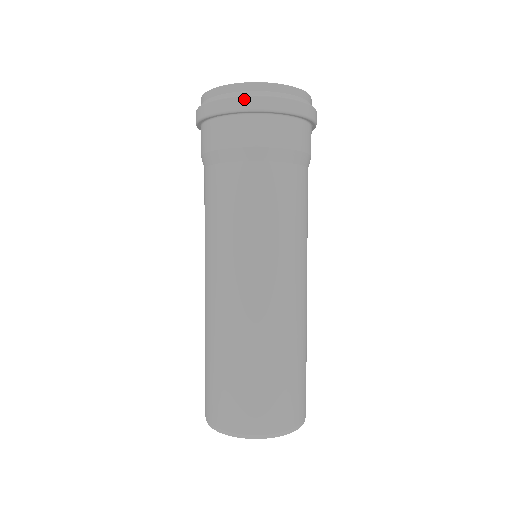
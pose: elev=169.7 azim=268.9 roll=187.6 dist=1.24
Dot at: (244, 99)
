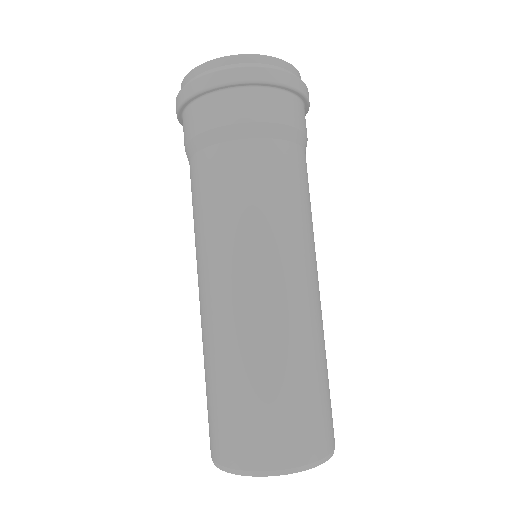
Dot at: (258, 70)
